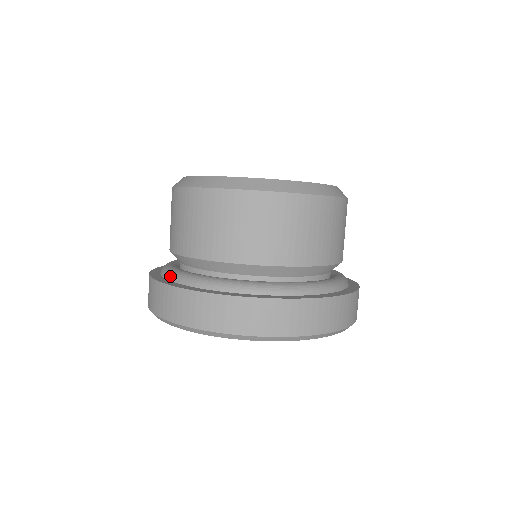
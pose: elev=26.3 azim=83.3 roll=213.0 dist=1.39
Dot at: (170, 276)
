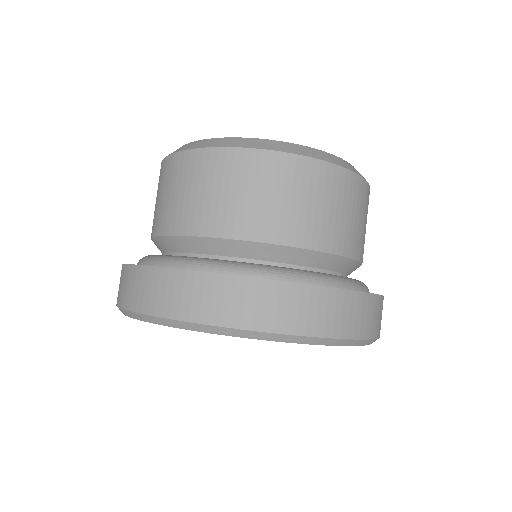
Dot at: occluded
